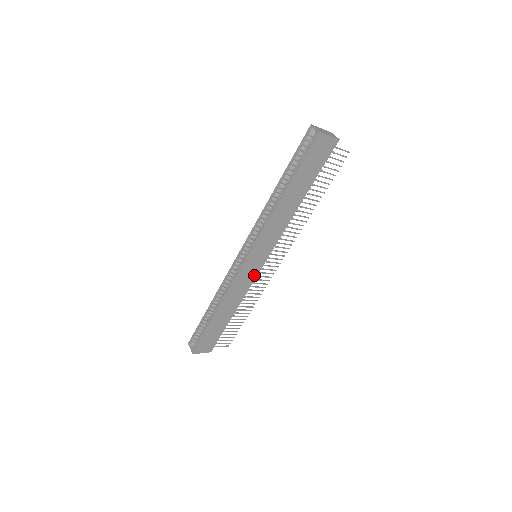
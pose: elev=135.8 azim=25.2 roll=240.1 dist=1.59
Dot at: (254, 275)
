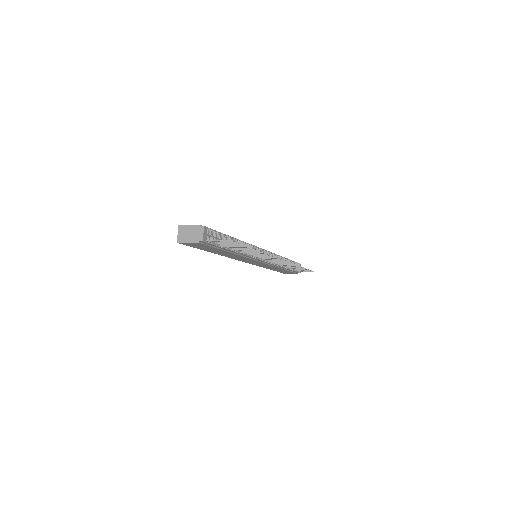
Dot at: (266, 264)
